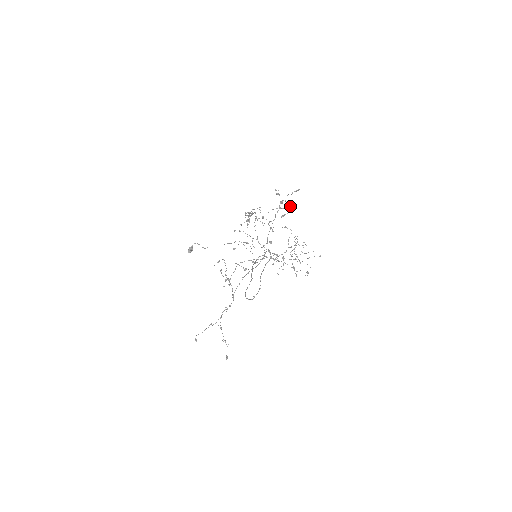
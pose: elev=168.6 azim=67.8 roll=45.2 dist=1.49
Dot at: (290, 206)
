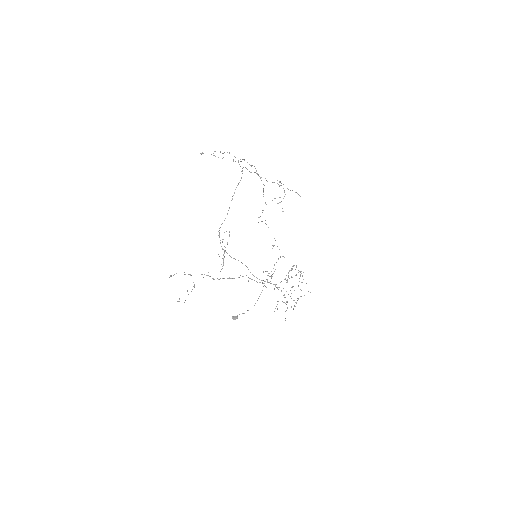
Dot at: (285, 194)
